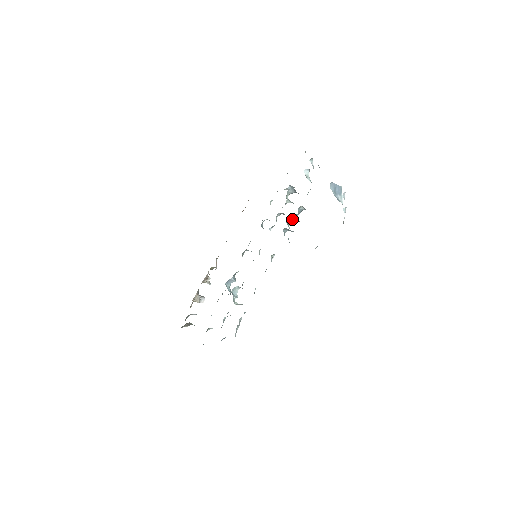
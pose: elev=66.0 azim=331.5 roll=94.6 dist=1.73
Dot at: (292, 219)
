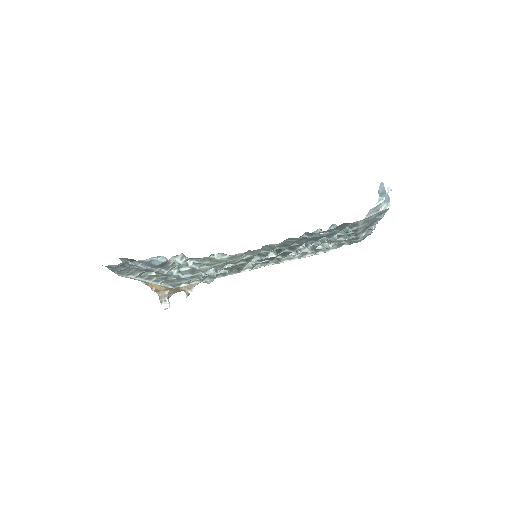
Dot at: occluded
